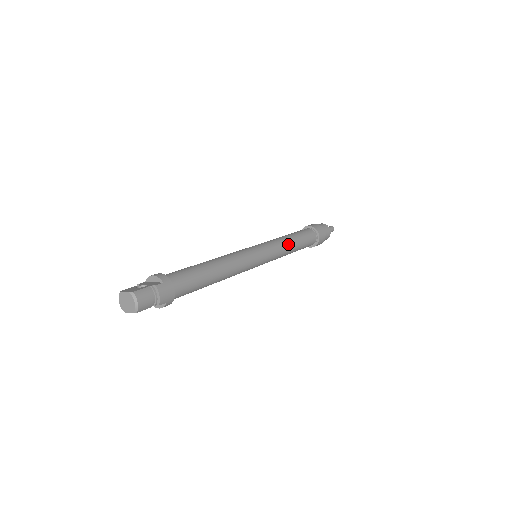
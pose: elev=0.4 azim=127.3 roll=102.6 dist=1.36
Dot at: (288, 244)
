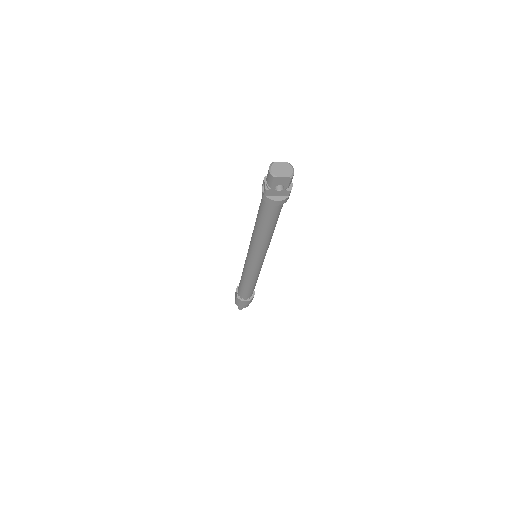
Dot at: occluded
